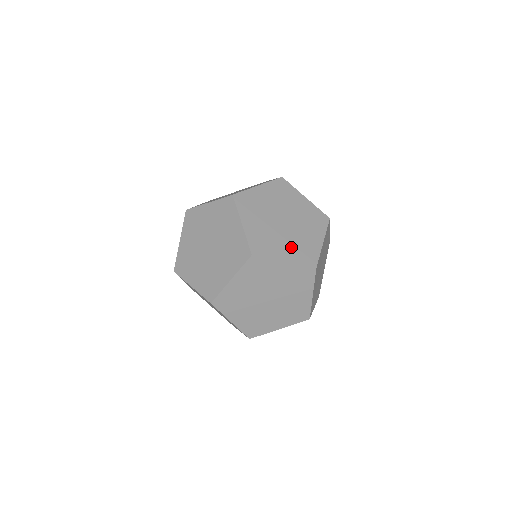
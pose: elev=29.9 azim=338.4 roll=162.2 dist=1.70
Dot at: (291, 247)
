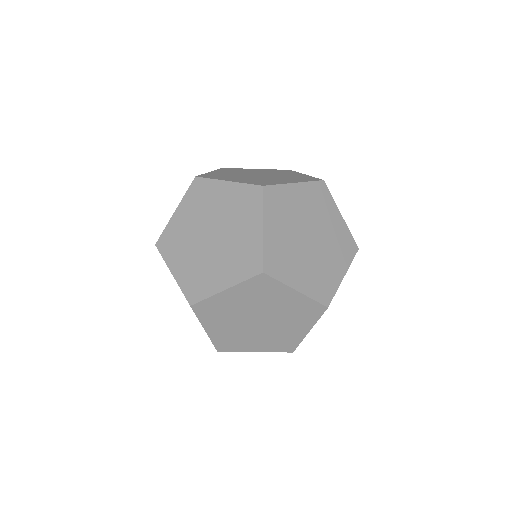
Dot at: (335, 256)
